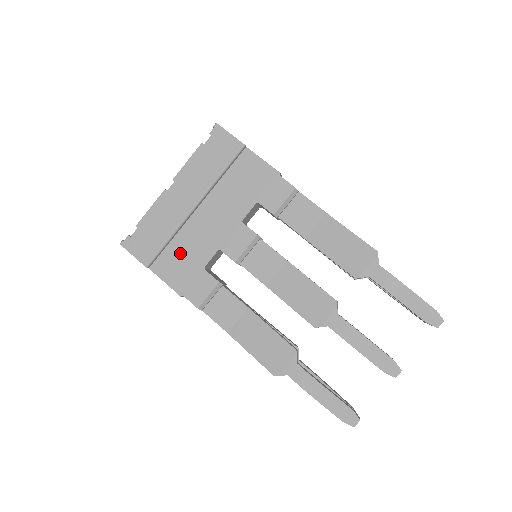
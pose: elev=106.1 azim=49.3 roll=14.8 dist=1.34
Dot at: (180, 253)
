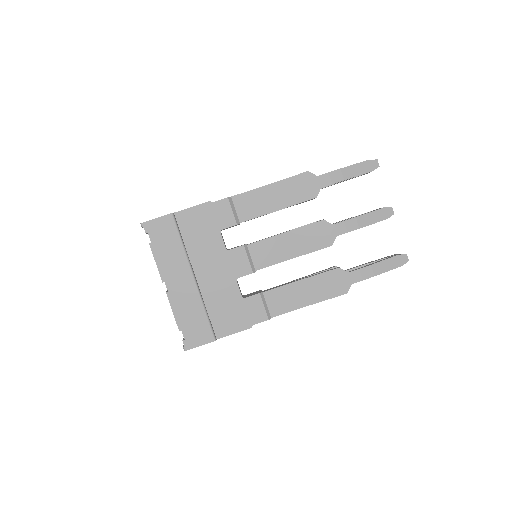
Dot at: (220, 309)
